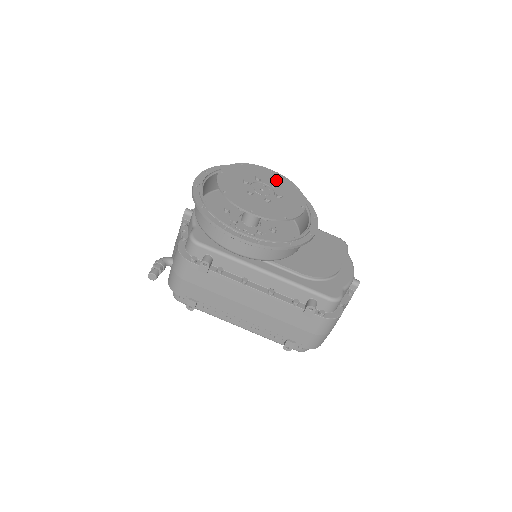
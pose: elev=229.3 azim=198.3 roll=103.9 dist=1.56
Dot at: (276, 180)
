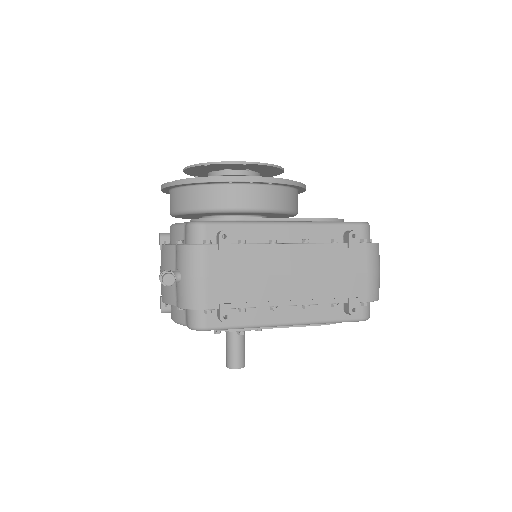
Dot at: occluded
